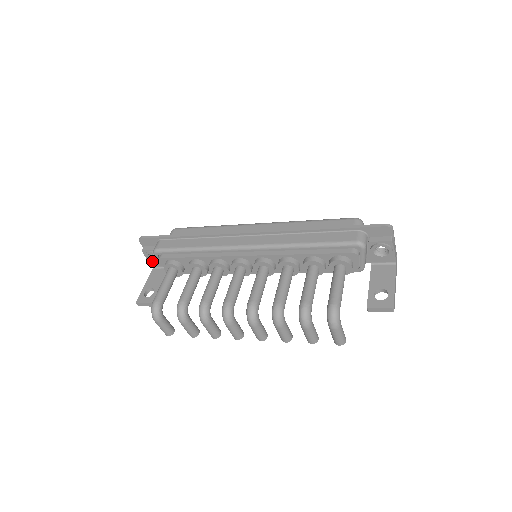
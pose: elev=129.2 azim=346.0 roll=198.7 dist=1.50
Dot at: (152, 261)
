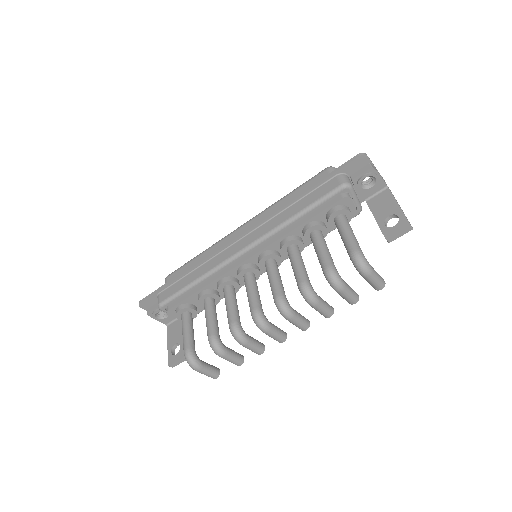
Dot at: (162, 319)
